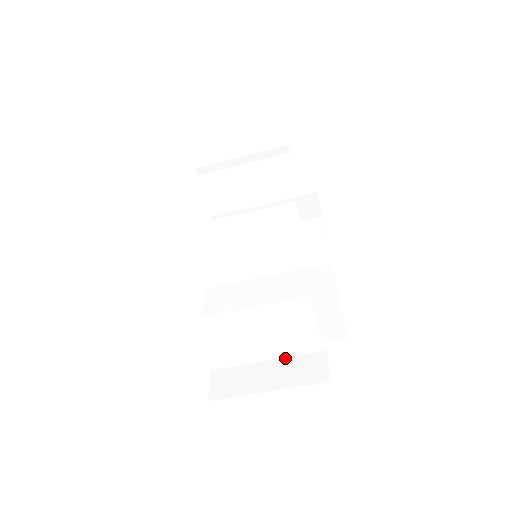
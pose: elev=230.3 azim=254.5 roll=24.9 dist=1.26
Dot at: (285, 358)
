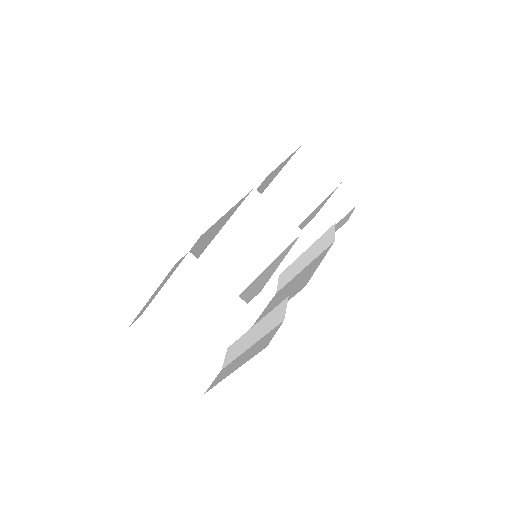
Dot at: (259, 340)
